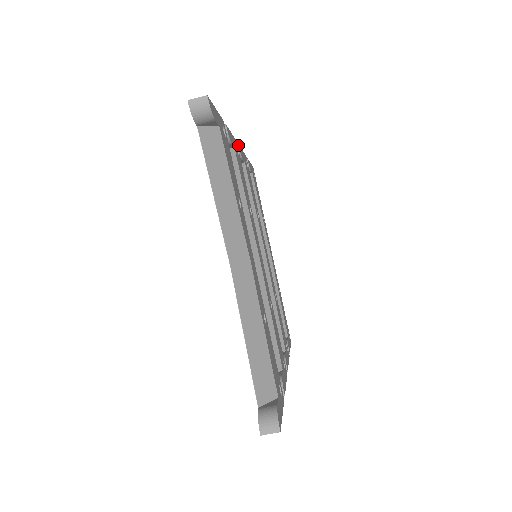
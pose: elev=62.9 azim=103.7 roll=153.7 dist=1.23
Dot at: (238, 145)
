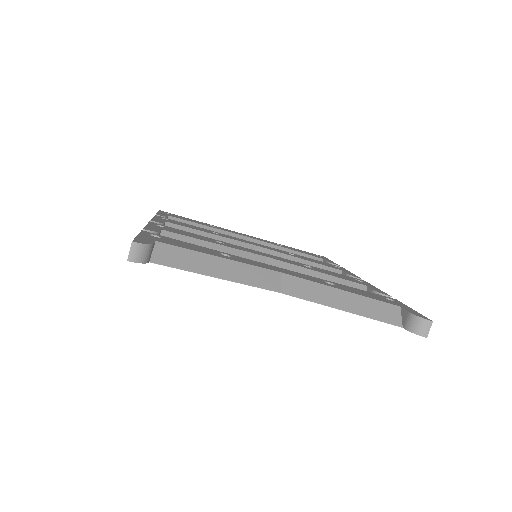
Dot at: (151, 221)
